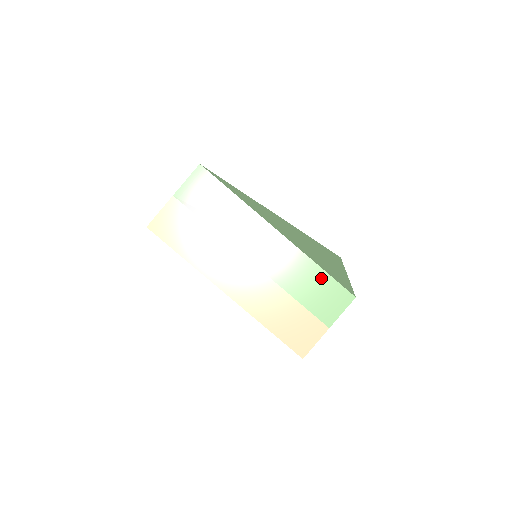
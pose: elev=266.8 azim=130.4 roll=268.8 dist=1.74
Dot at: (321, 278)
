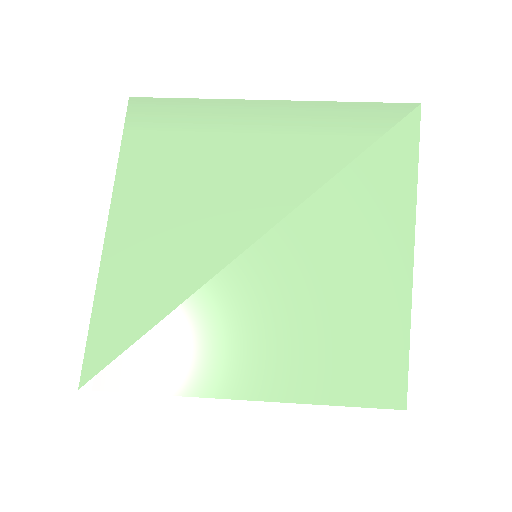
Dot at: occluded
